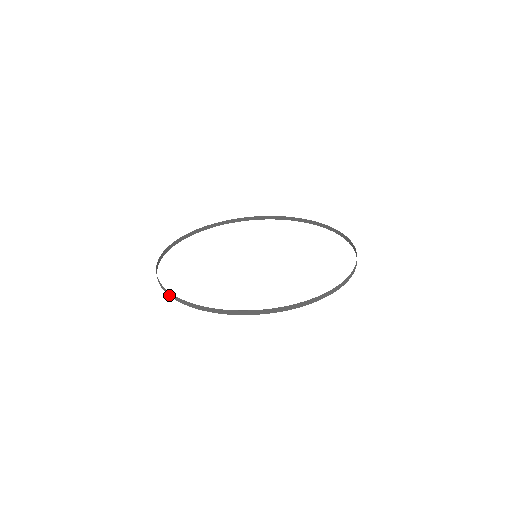
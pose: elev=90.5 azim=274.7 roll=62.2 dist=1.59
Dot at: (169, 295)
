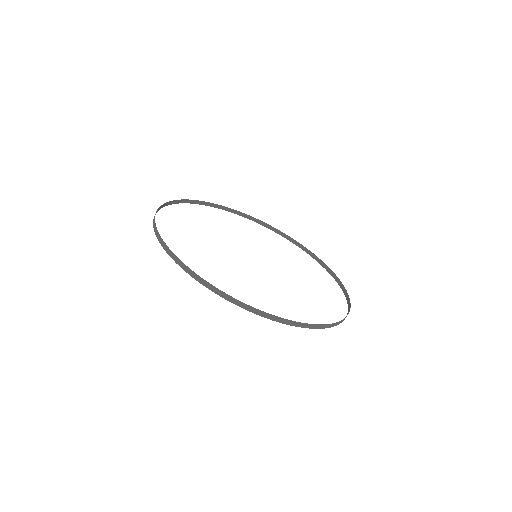
Dot at: (171, 257)
